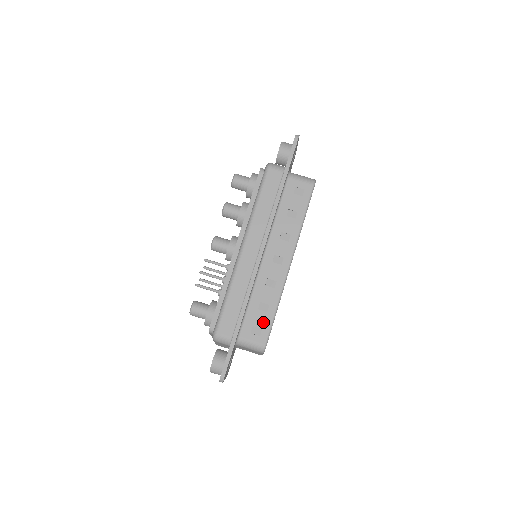
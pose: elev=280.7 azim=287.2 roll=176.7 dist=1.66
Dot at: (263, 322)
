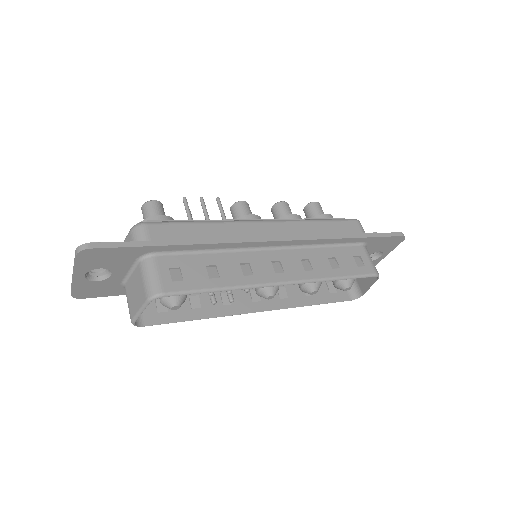
Dot at: (193, 278)
